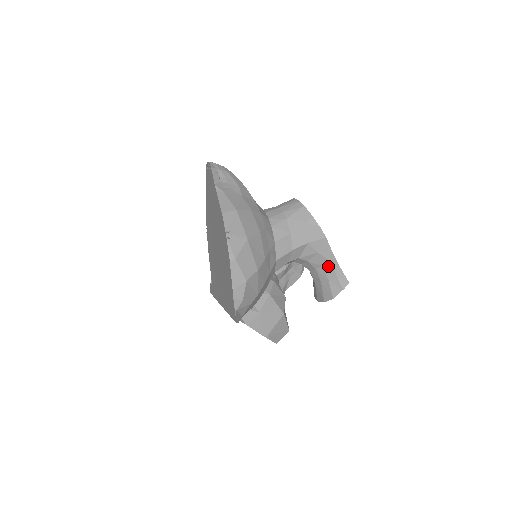
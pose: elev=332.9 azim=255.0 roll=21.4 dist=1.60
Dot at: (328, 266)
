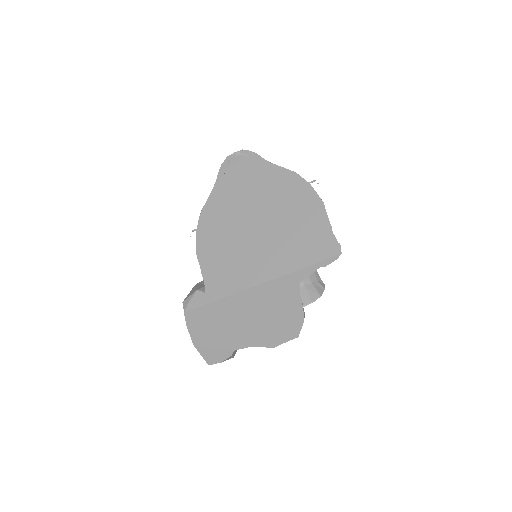
Dot at: occluded
